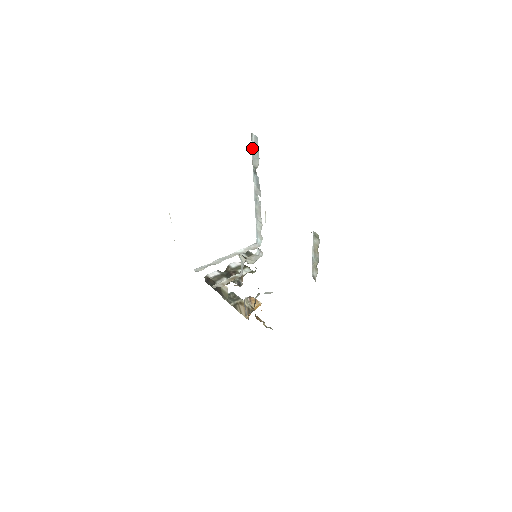
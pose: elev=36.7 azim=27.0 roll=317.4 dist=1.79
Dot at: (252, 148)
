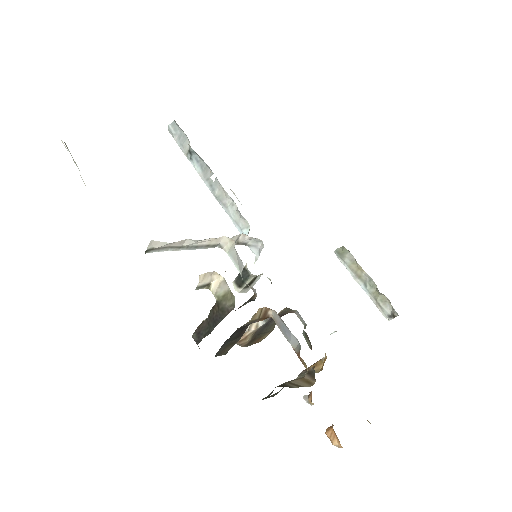
Dot at: (176, 140)
